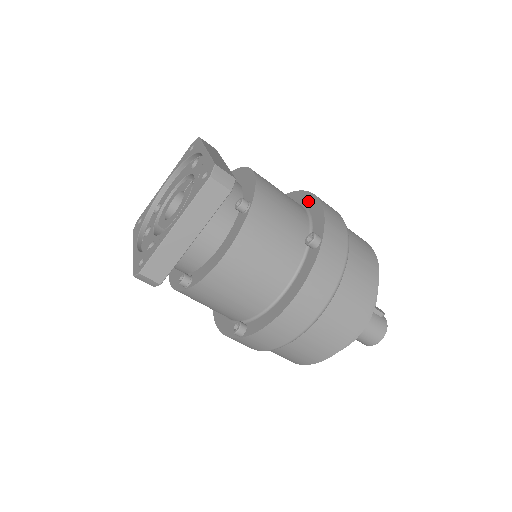
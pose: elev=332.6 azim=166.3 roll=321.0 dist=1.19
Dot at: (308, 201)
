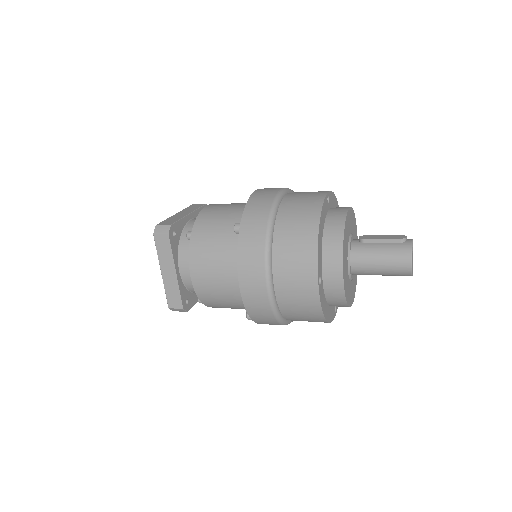
Dot at: occluded
